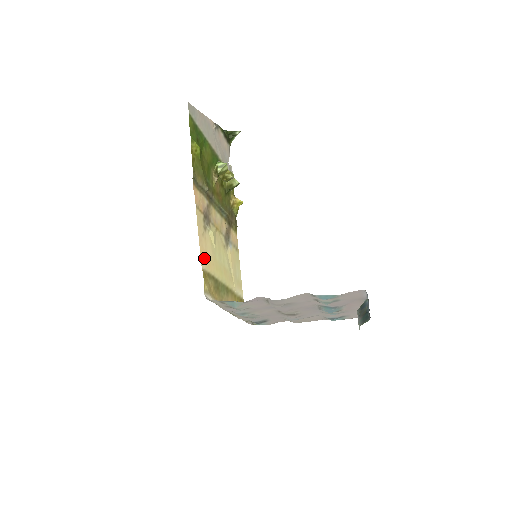
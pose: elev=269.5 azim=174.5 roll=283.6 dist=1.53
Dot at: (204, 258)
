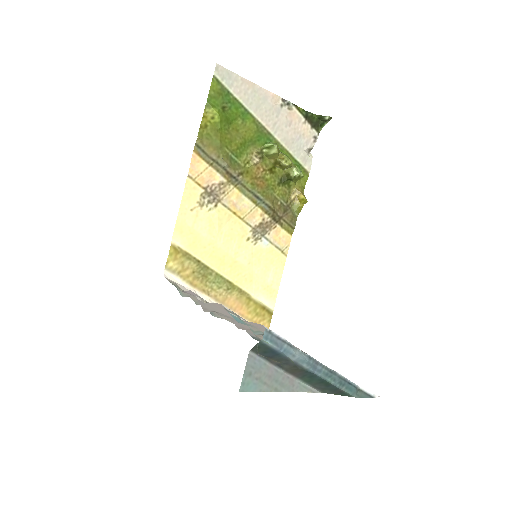
Dot at: (183, 234)
